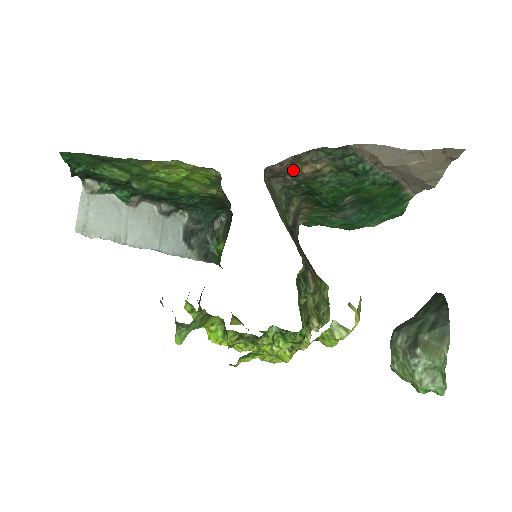
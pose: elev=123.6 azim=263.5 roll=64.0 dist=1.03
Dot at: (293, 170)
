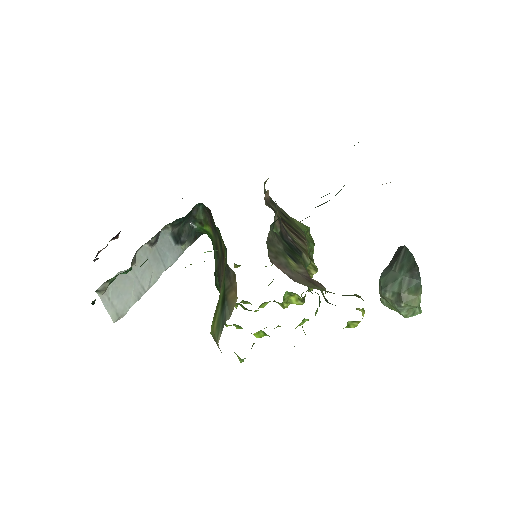
Dot at: occluded
